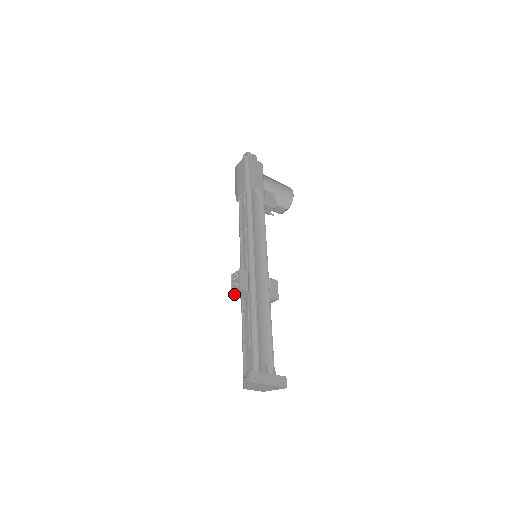
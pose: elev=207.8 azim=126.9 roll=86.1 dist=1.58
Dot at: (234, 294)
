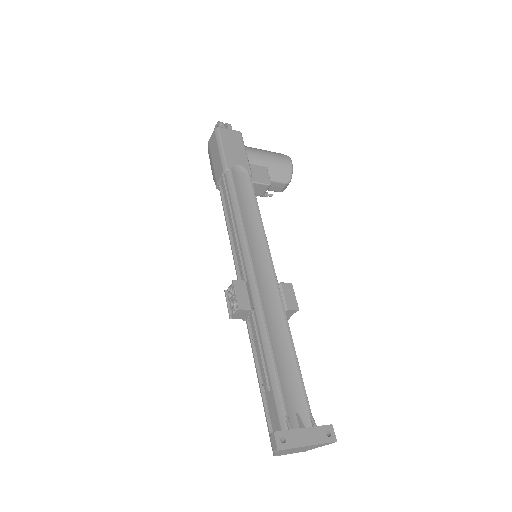
Dot at: (234, 318)
